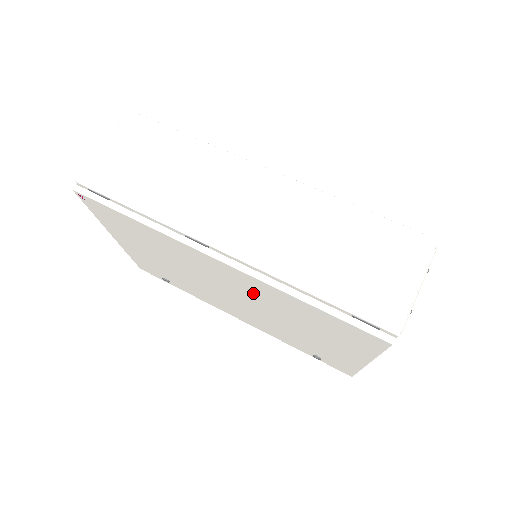
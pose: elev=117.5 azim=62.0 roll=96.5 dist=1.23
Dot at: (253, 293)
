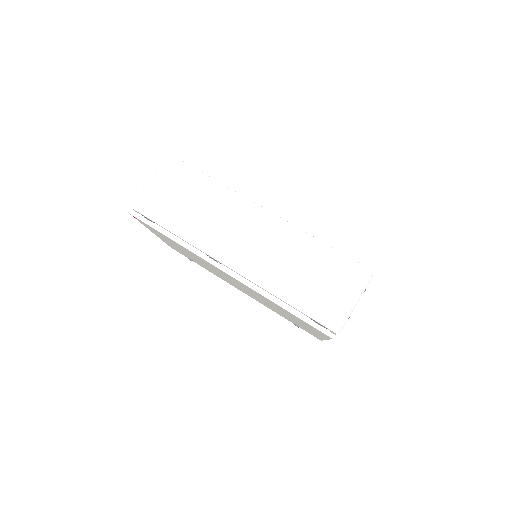
Dot at: occluded
